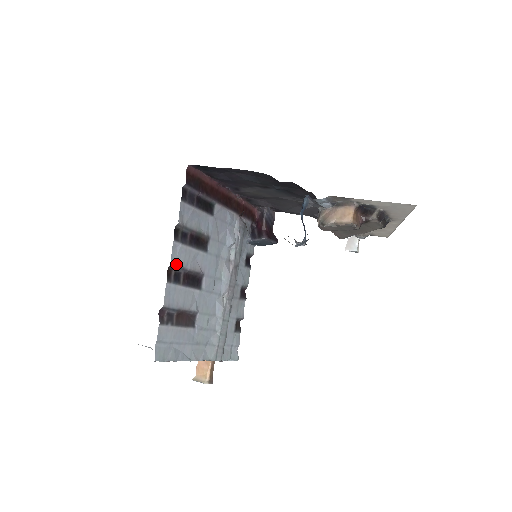
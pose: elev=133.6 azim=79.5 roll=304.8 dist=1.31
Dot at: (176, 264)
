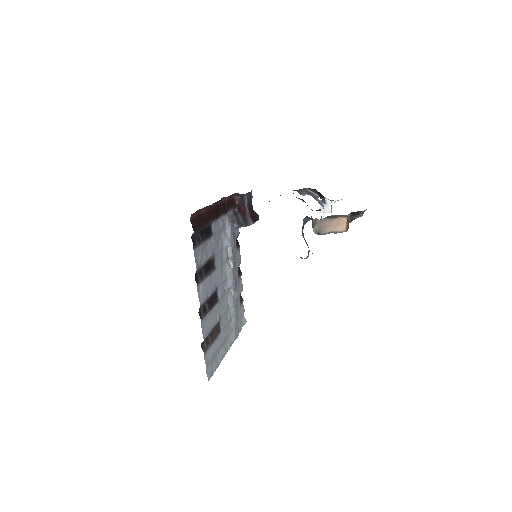
Dot at: (203, 302)
